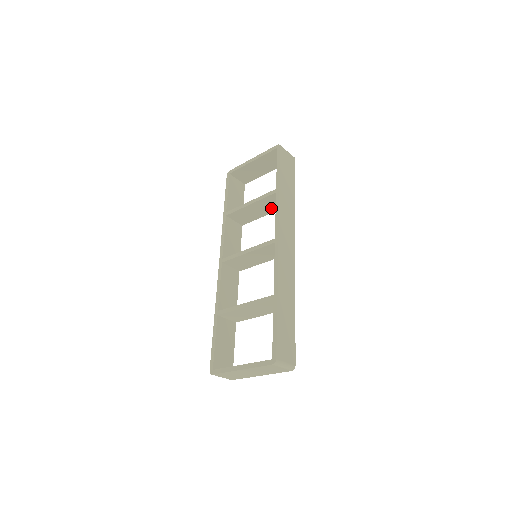
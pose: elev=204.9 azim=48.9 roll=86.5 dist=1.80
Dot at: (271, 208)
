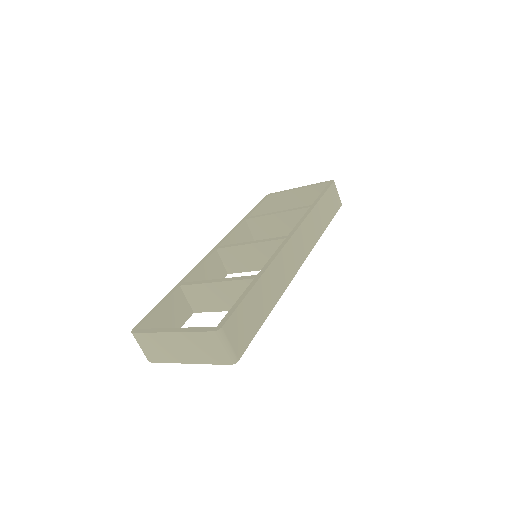
Dot at: occluded
